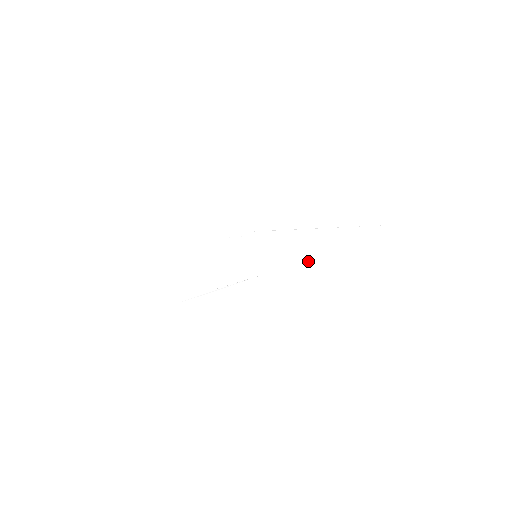
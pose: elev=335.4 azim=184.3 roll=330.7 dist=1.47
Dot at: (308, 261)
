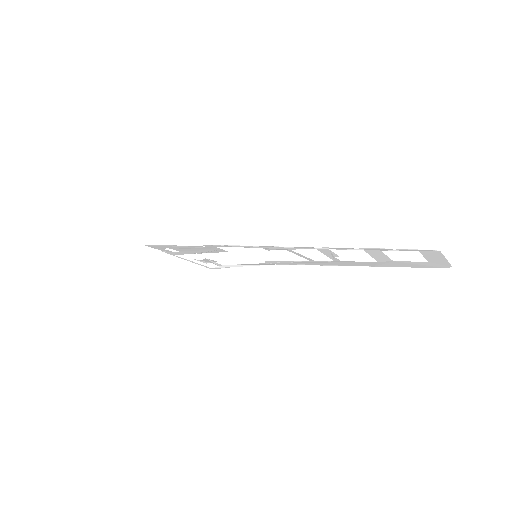
Dot at: (320, 262)
